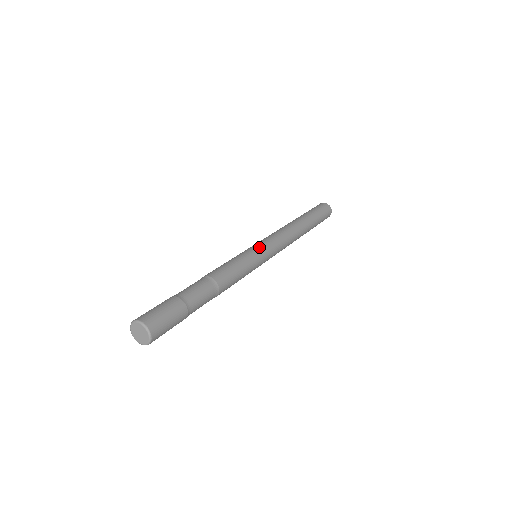
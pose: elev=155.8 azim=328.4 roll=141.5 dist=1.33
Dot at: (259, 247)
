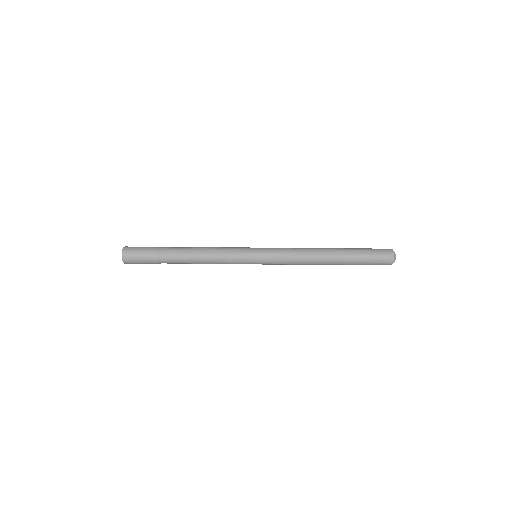
Dot at: (257, 249)
